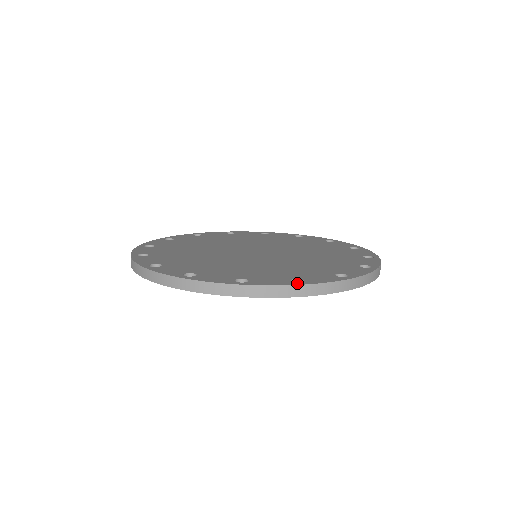
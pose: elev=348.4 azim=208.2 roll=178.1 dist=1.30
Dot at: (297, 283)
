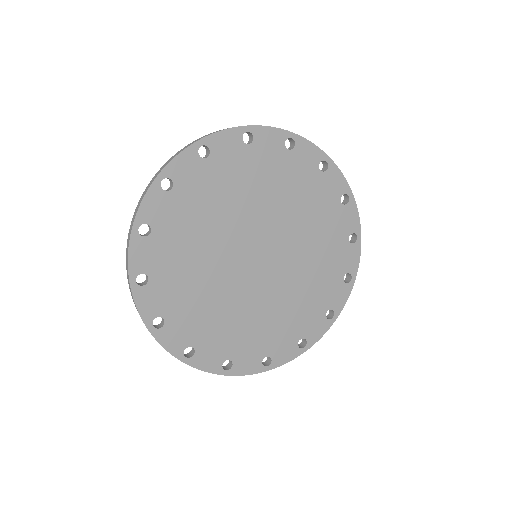
Dot at: occluded
